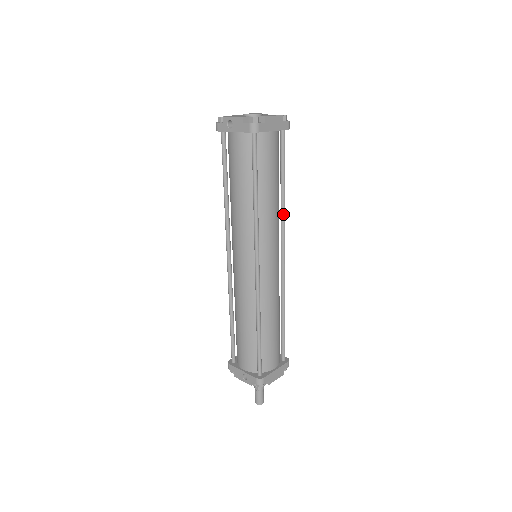
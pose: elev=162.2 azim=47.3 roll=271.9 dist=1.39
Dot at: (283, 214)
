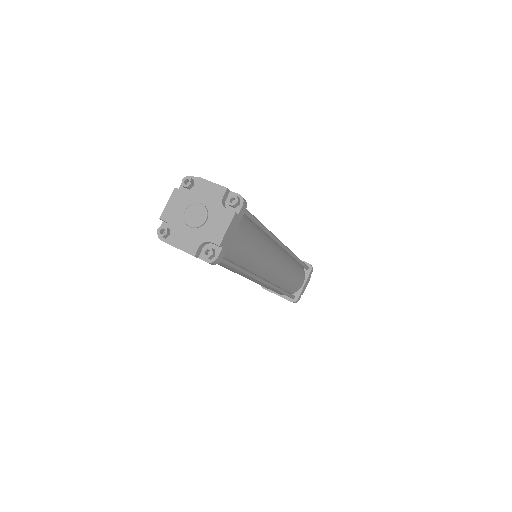
Dot at: (270, 236)
